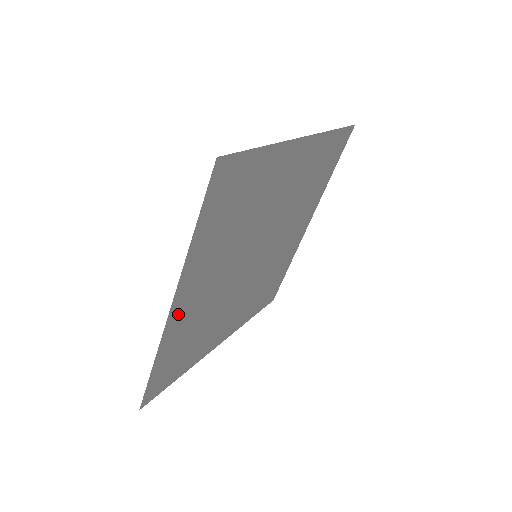
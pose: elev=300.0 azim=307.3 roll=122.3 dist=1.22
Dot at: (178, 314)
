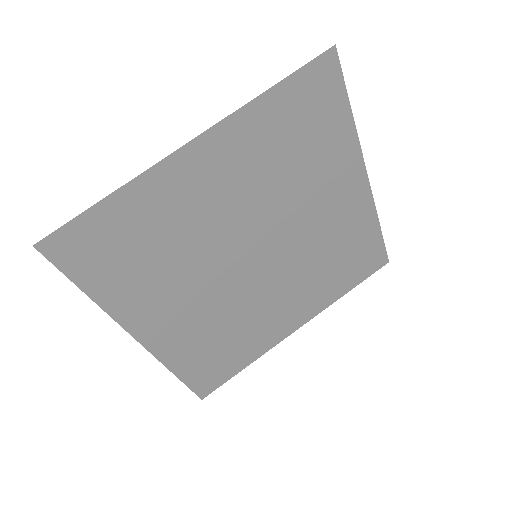
Dot at: (183, 168)
